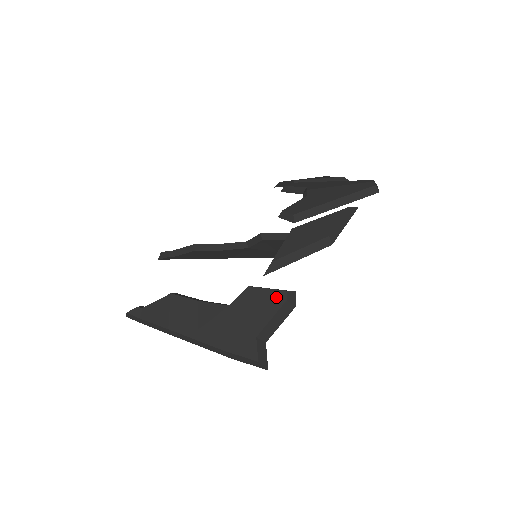
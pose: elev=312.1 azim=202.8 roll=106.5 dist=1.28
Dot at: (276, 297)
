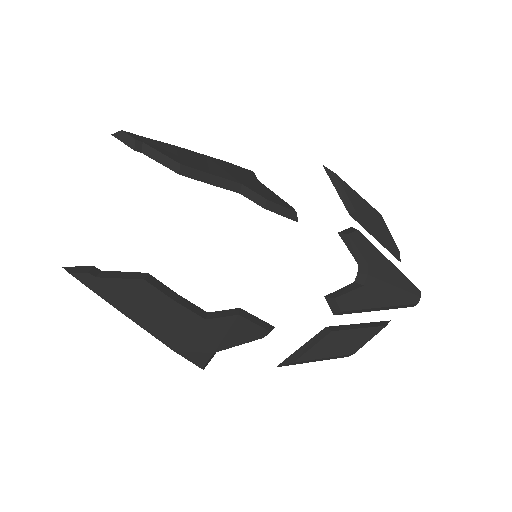
Dot at: (257, 332)
